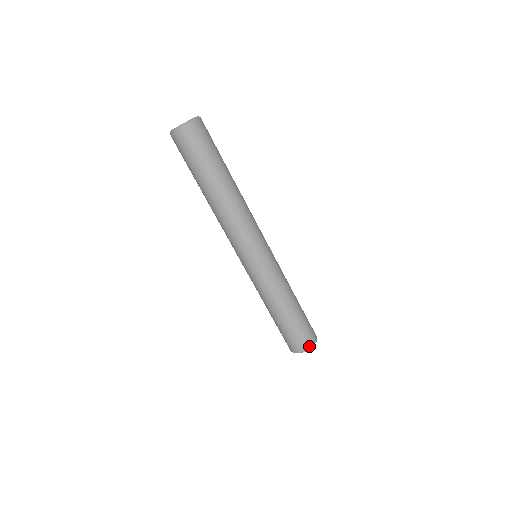
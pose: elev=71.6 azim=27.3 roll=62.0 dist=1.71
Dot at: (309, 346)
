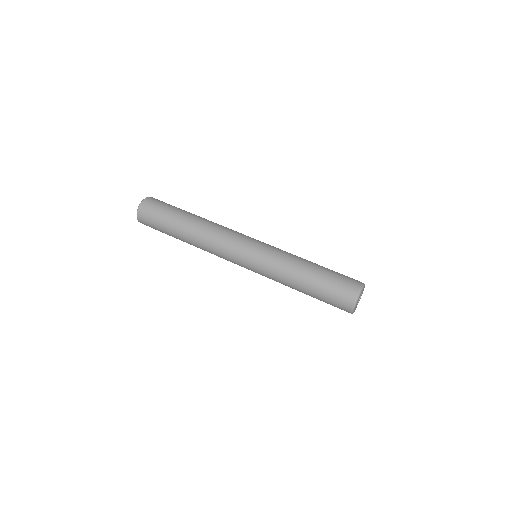
Dot at: (354, 296)
